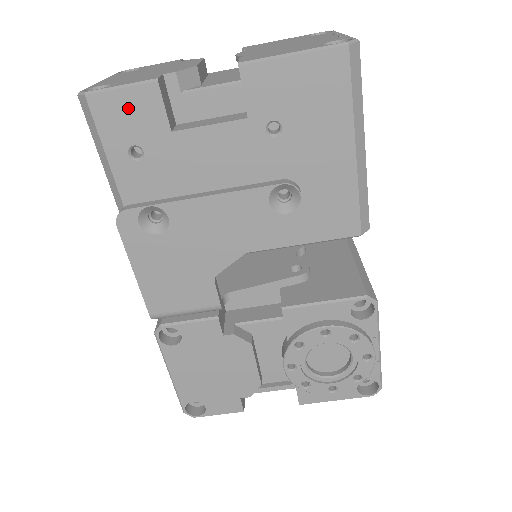
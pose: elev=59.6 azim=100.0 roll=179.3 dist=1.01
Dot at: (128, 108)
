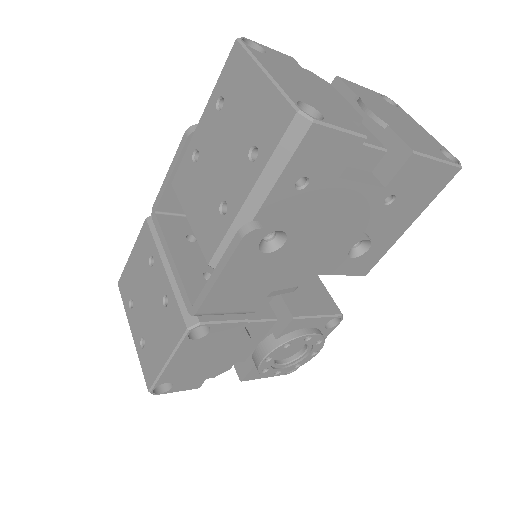
Dot at: (330, 148)
